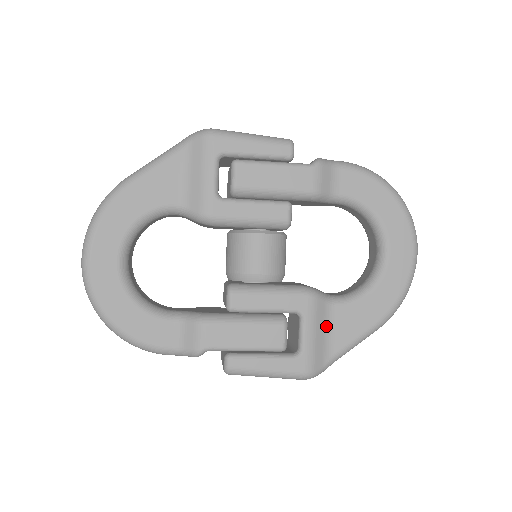
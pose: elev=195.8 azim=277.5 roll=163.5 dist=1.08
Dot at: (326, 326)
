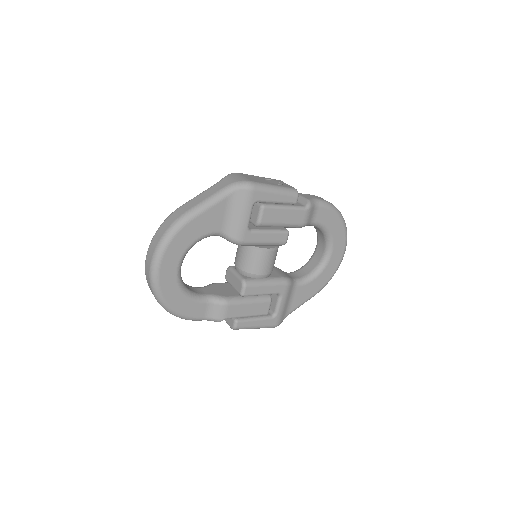
Dot at: (290, 298)
